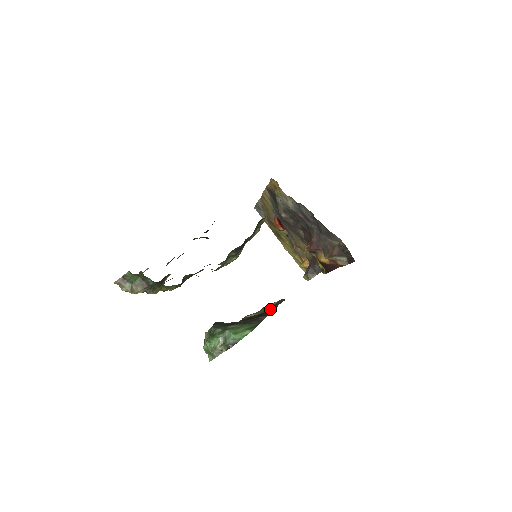
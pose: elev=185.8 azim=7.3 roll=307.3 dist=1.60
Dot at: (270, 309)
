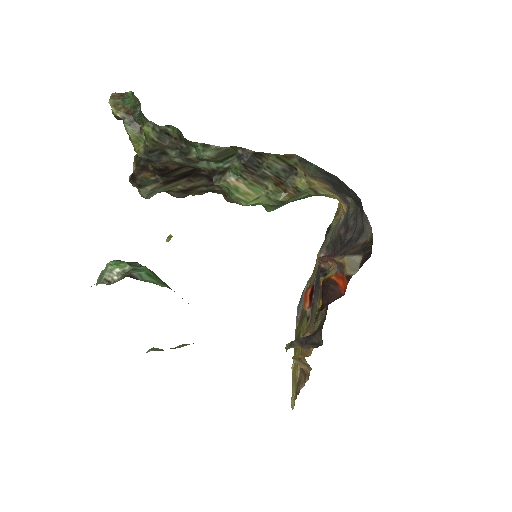
Dot at: occluded
